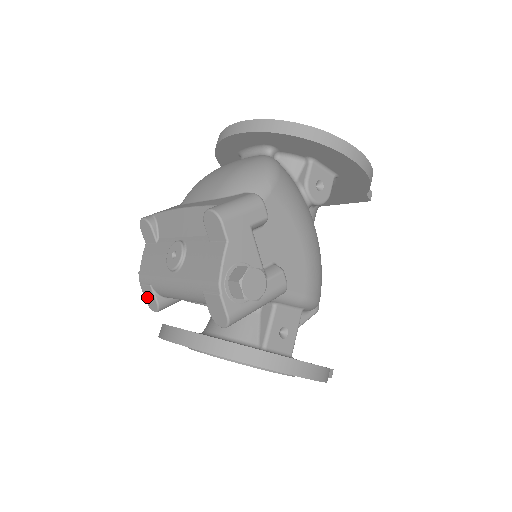
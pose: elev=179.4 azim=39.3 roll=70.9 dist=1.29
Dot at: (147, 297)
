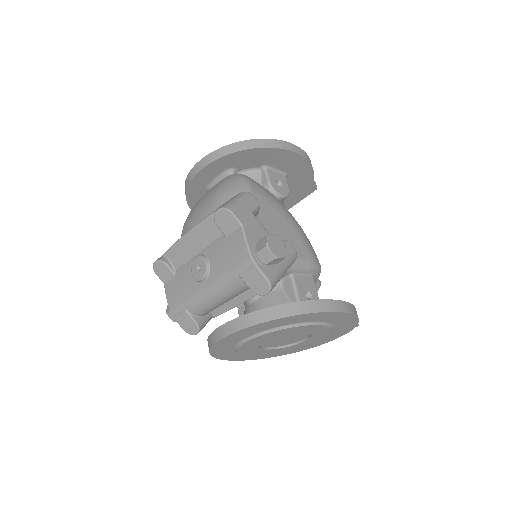
Dot at: (184, 325)
